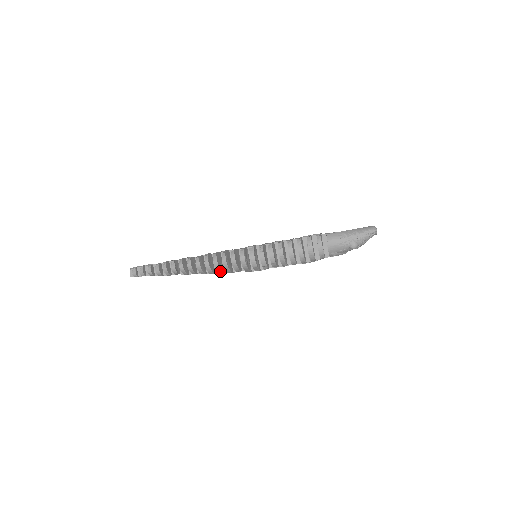
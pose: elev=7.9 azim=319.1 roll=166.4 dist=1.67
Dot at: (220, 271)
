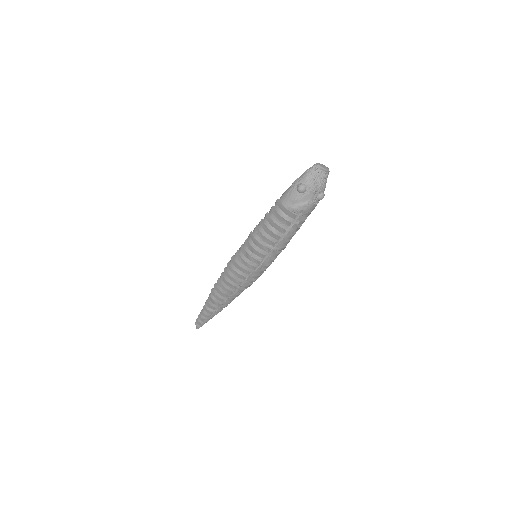
Dot at: (232, 282)
